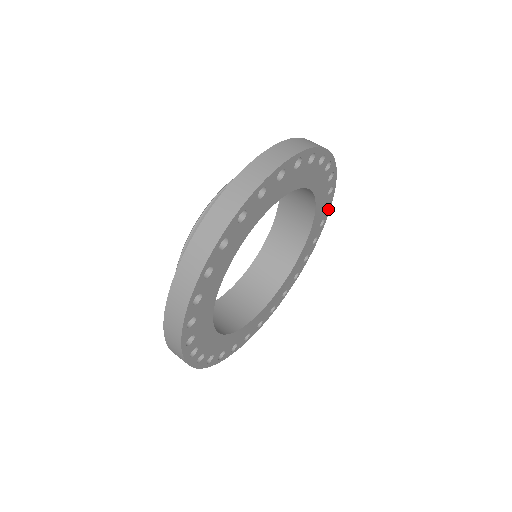
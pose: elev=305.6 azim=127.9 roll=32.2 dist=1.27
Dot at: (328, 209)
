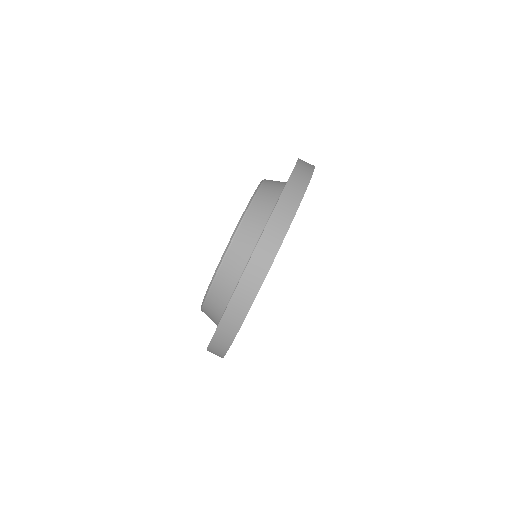
Dot at: occluded
